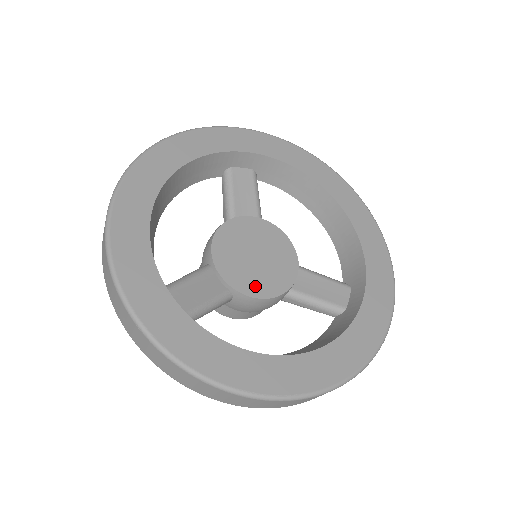
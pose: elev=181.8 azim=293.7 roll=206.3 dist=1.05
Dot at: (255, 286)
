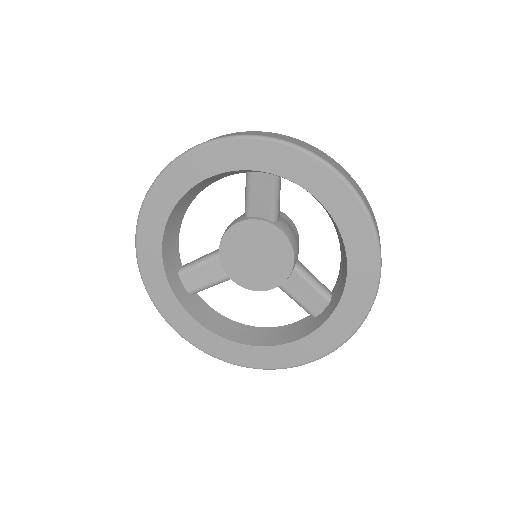
Dot at: (247, 280)
